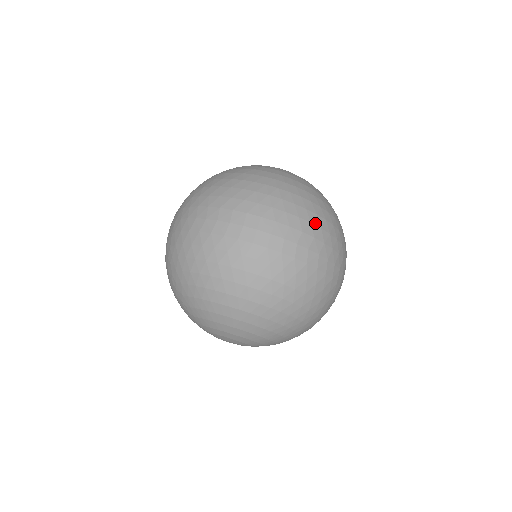
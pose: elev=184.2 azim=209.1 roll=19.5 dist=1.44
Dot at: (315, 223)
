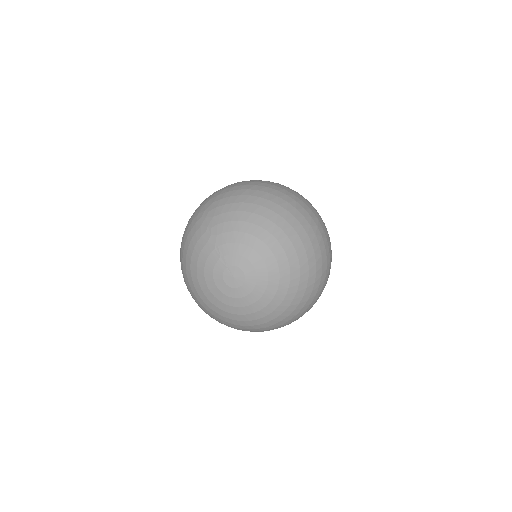
Dot at: occluded
